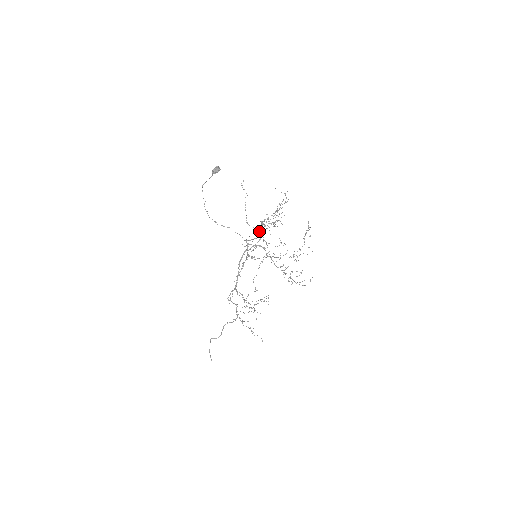
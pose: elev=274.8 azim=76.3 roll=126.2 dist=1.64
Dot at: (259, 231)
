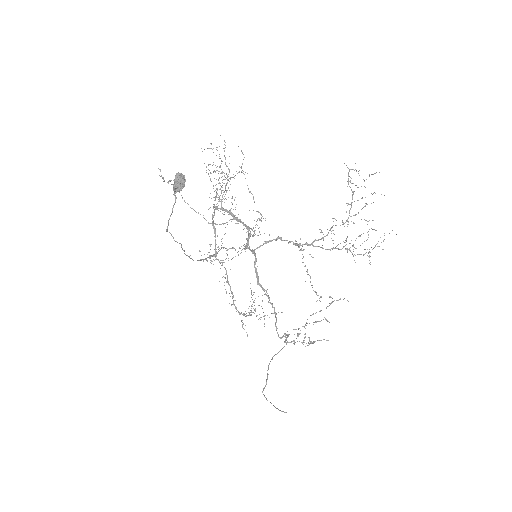
Dot at: occluded
